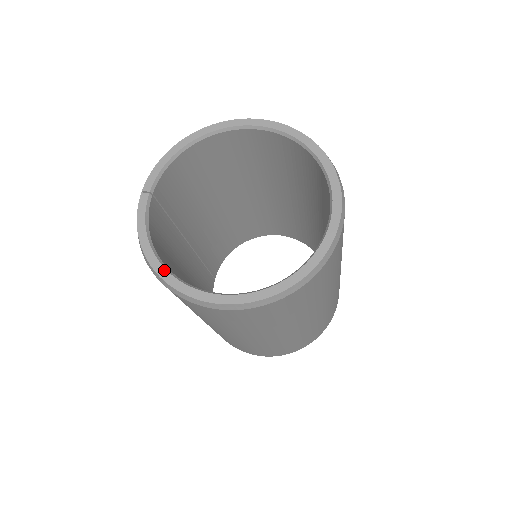
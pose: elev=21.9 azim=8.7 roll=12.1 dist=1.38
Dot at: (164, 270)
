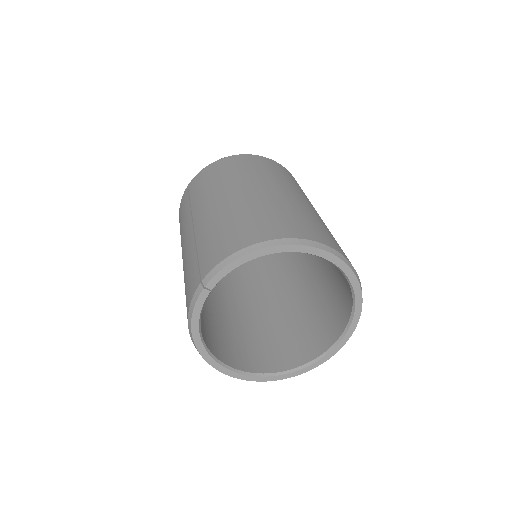
Dot at: (205, 352)
